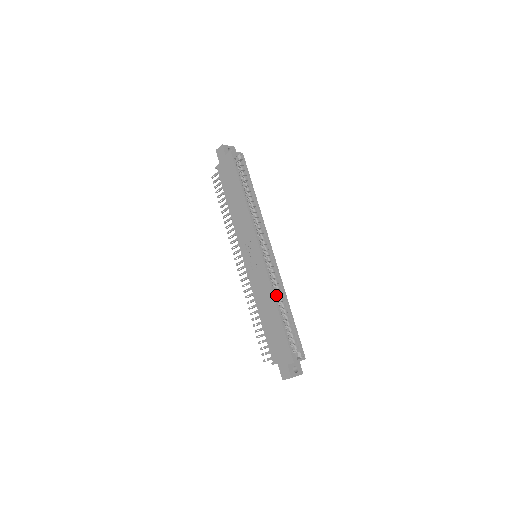
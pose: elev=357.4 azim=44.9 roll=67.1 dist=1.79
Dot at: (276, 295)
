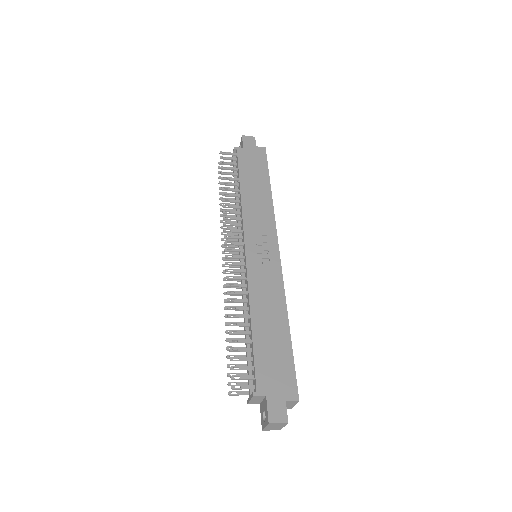
Dot at: occluded
